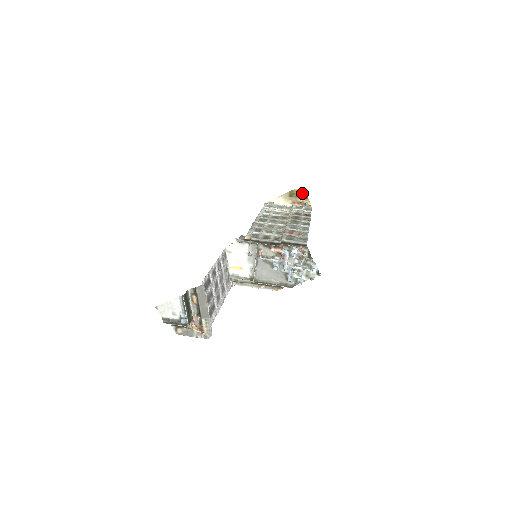
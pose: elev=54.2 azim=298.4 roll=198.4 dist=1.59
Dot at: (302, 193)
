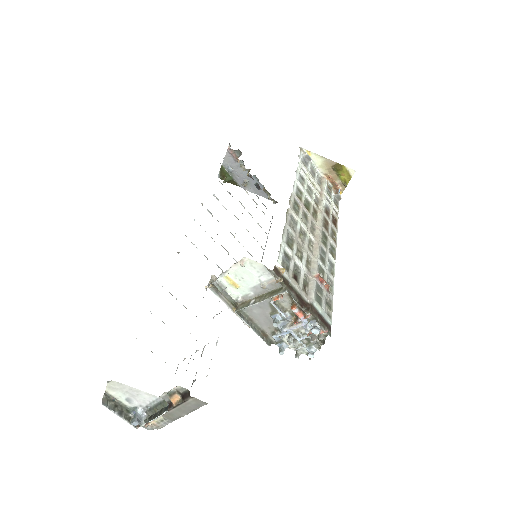
Dot at: (347, 177)
